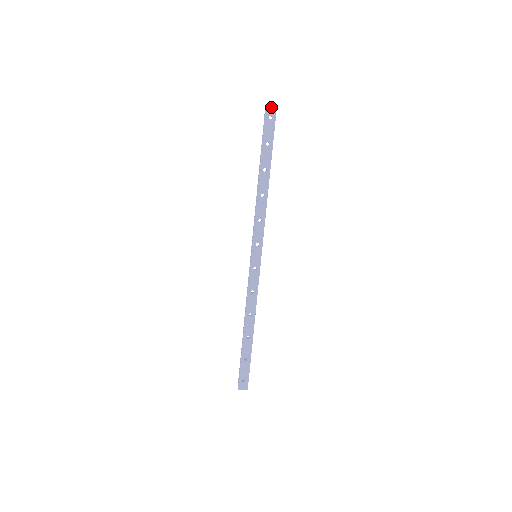
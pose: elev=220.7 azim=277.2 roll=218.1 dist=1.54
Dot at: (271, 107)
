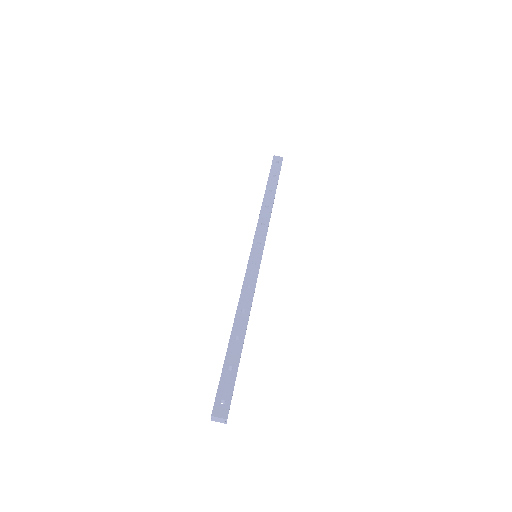
Dot at: (278, 157)
